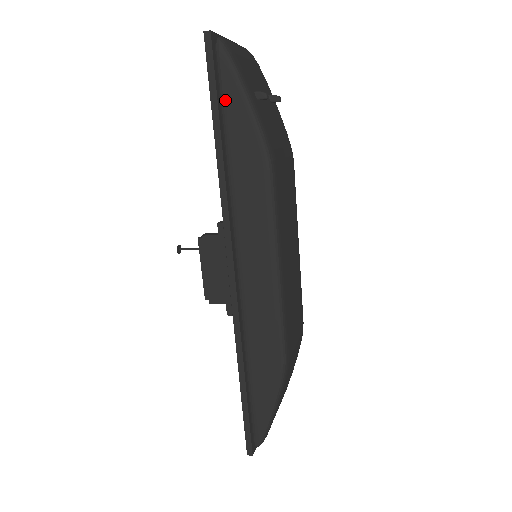
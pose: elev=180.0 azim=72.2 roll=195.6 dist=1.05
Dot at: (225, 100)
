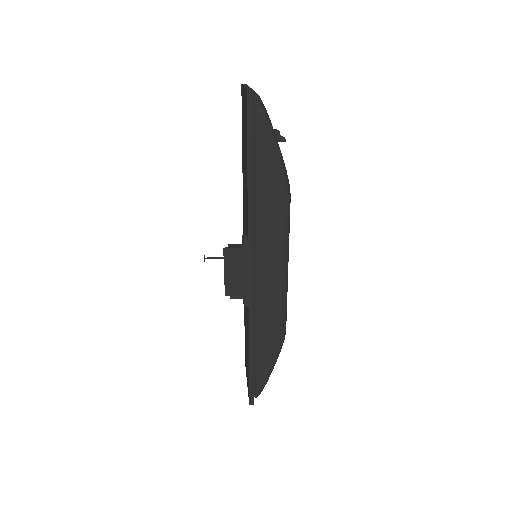
Dot at: (258, 145)
